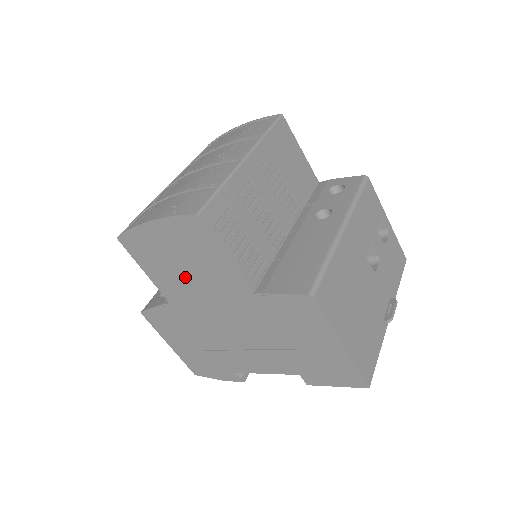
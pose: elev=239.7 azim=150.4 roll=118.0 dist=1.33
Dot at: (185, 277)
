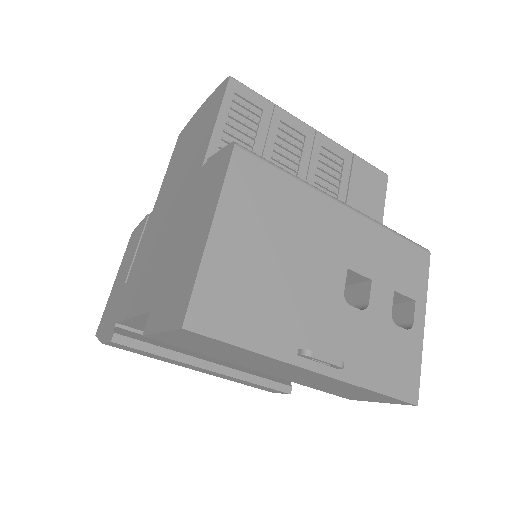
Dot at: (181, 165)
